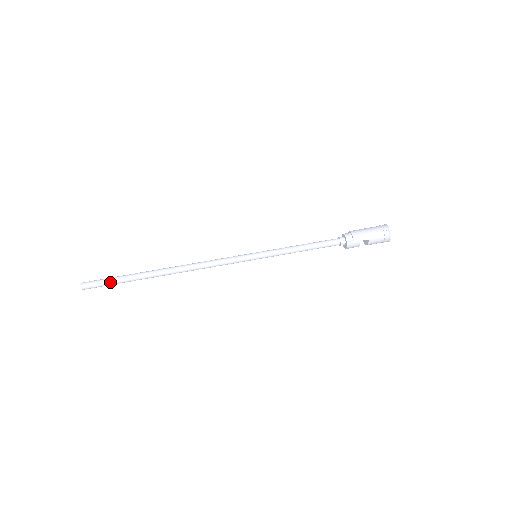
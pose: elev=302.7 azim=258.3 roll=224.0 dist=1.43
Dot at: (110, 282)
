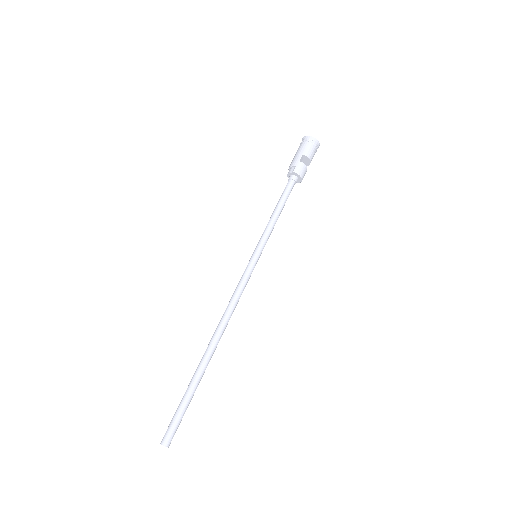
Dot at: (180, 409)
